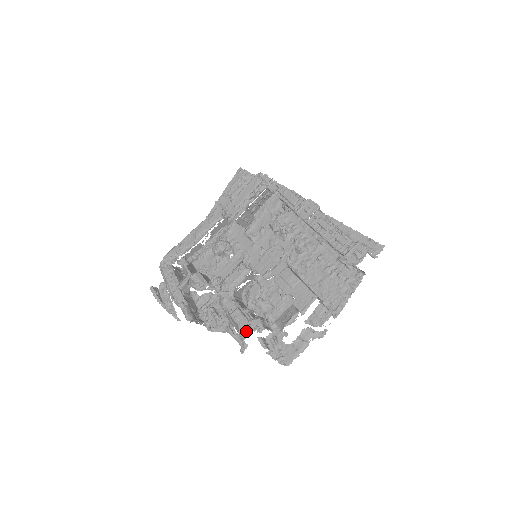
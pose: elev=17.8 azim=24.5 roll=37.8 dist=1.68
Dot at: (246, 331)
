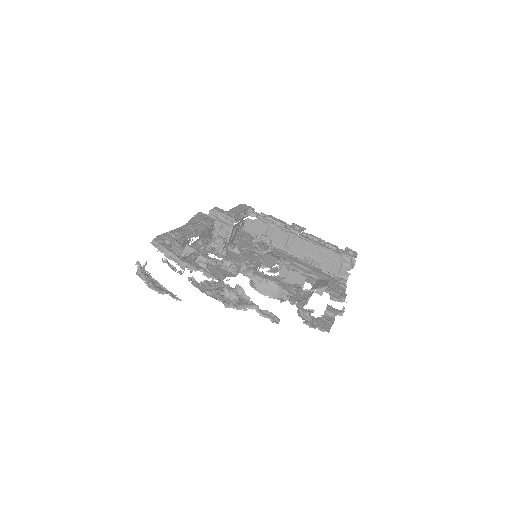
Dot at: (295, 288)
